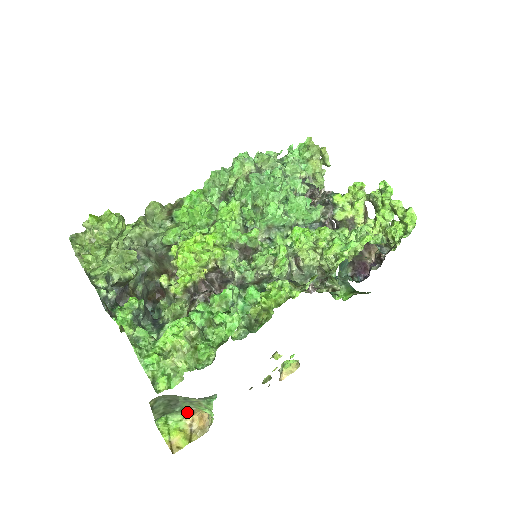
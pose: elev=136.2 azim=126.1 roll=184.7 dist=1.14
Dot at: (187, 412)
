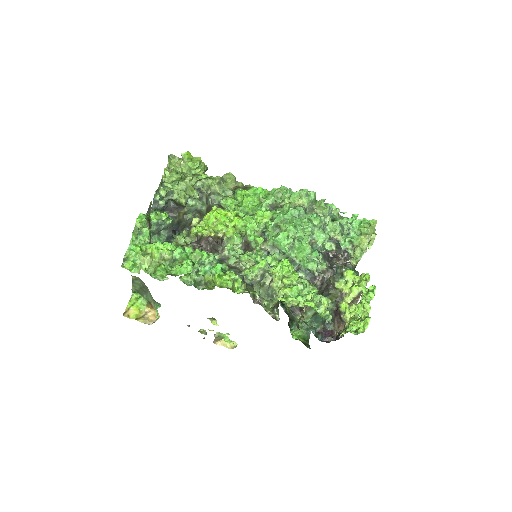
Dot at: (150, 304)
